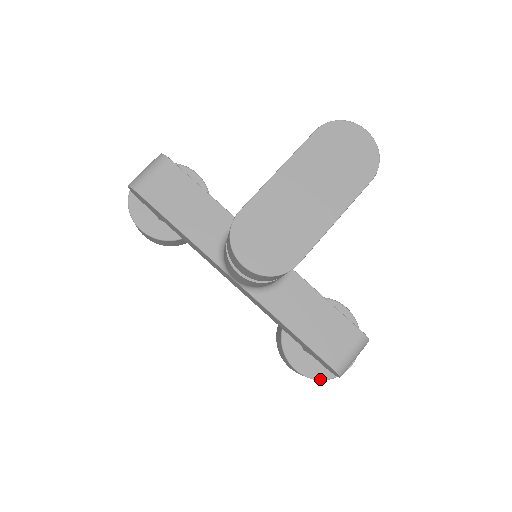
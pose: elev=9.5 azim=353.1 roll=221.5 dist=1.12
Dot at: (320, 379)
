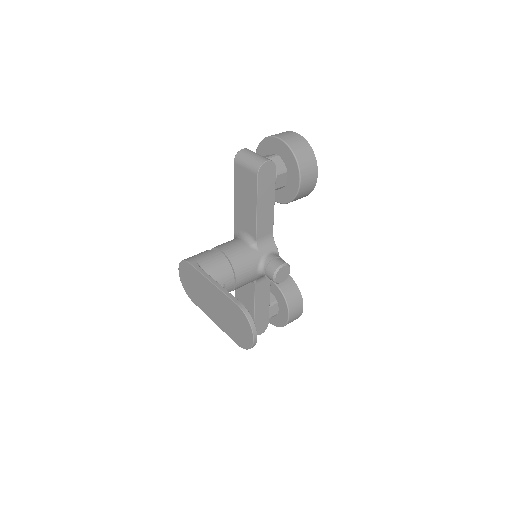
Dot at: occluded
